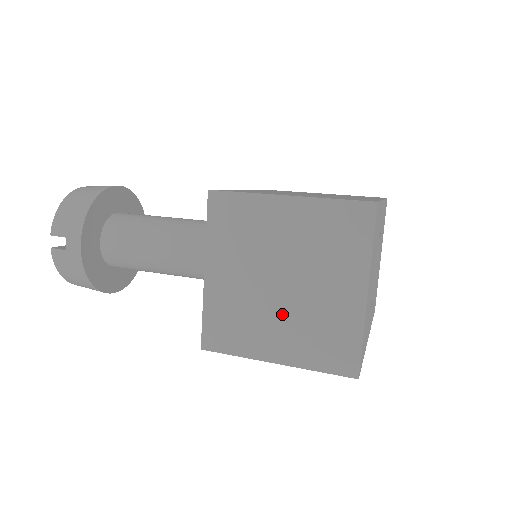
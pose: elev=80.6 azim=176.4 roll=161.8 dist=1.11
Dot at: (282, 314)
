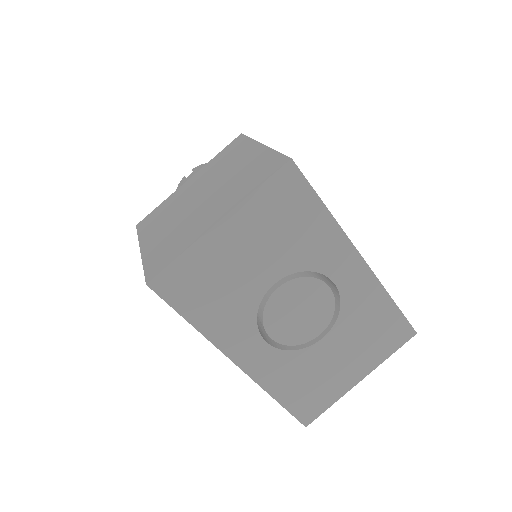
Dot at: (178, 218)
